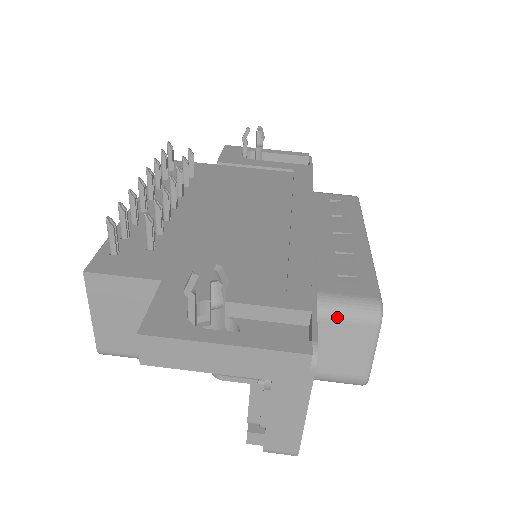
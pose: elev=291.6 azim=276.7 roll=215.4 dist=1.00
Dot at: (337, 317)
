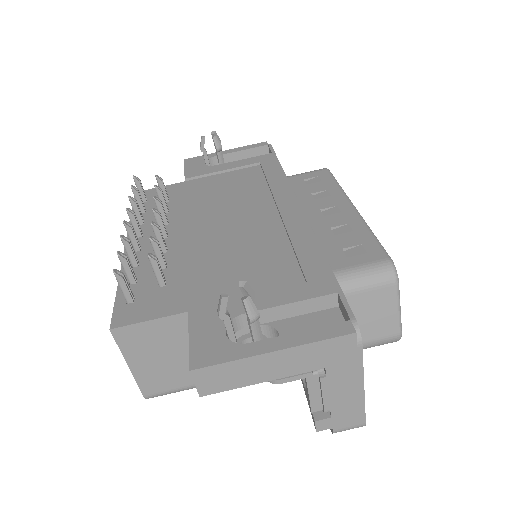
Dot at: (357, 289)
